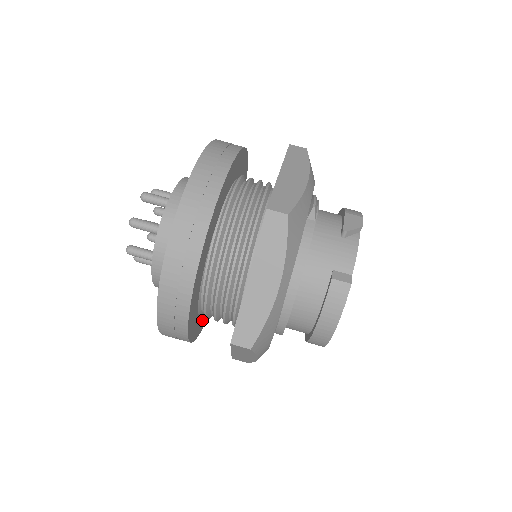
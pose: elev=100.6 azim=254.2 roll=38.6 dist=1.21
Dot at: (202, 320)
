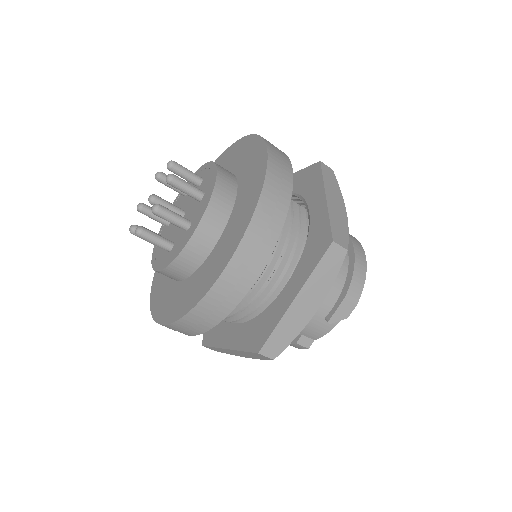
Dot at: occluded
